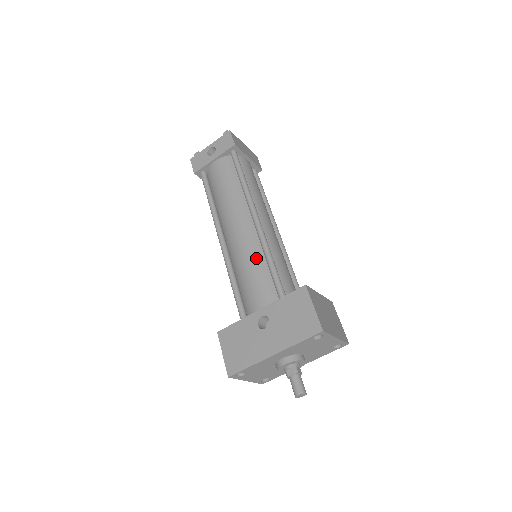
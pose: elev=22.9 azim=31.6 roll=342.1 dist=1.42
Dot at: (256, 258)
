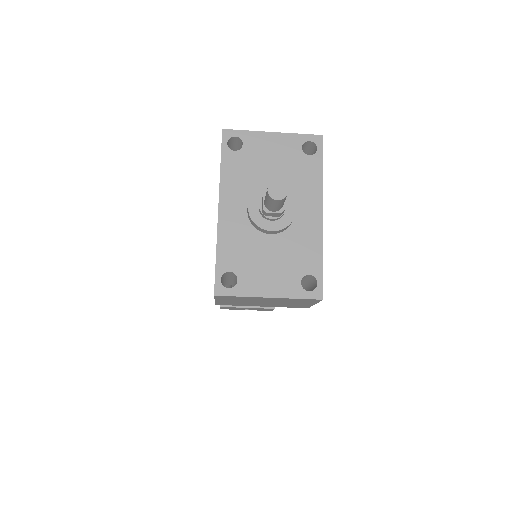
Dot at: occluded
